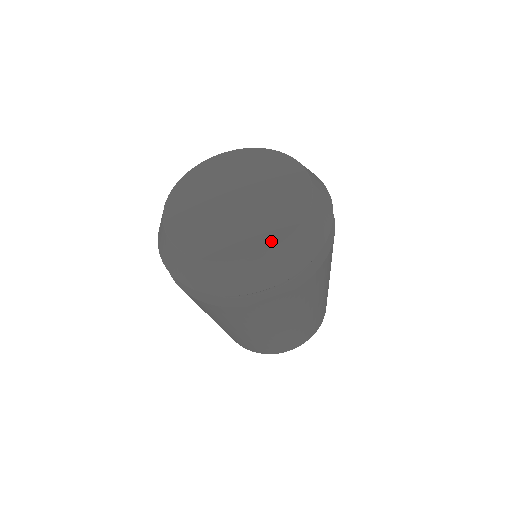
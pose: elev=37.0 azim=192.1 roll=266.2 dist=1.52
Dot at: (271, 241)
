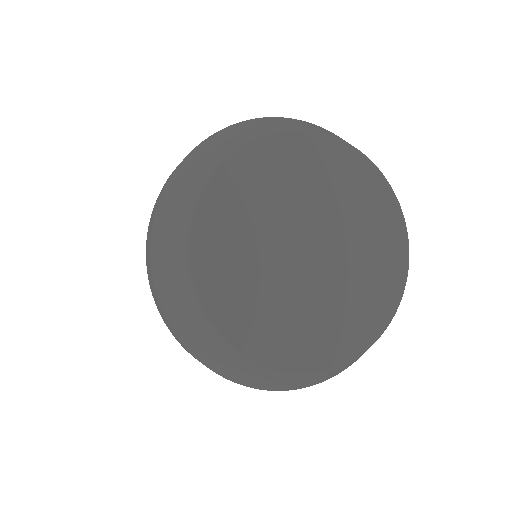
Dot at: (394, 294)
